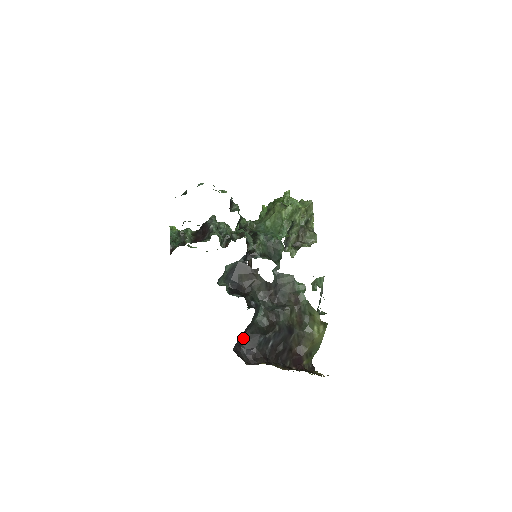
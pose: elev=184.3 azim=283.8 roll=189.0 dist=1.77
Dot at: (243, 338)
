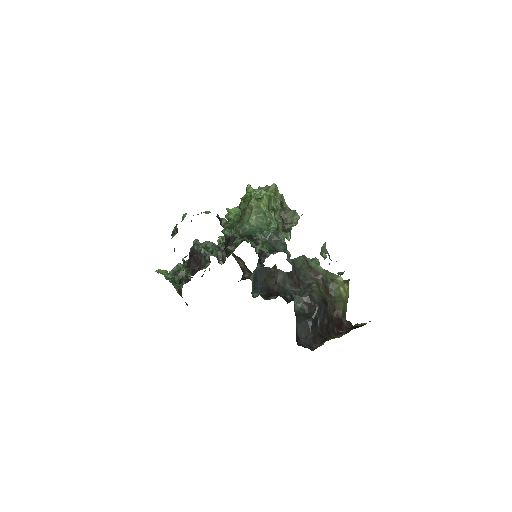
Dot at: (296, 331)
